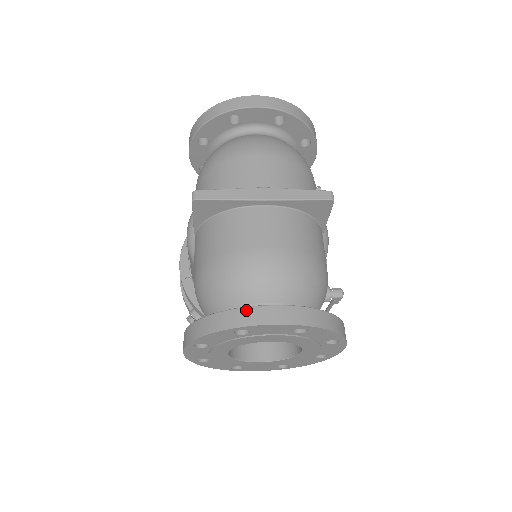
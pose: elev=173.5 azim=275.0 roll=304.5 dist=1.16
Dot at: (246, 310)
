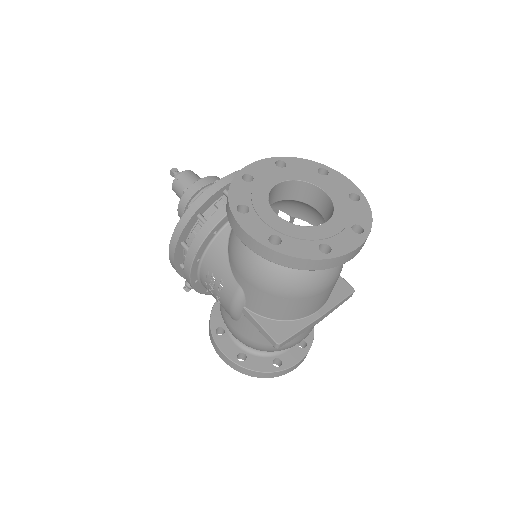
Dot at: (286, 371)
